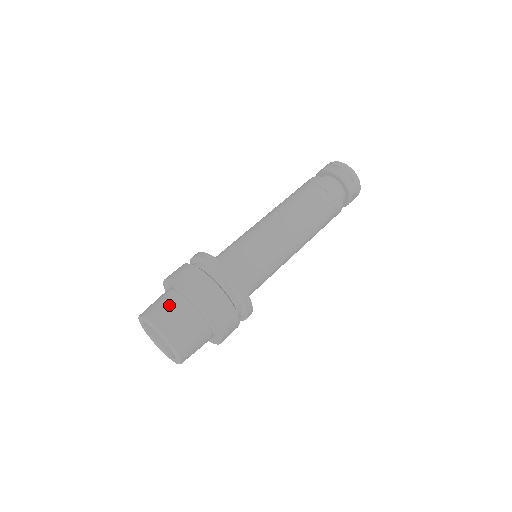
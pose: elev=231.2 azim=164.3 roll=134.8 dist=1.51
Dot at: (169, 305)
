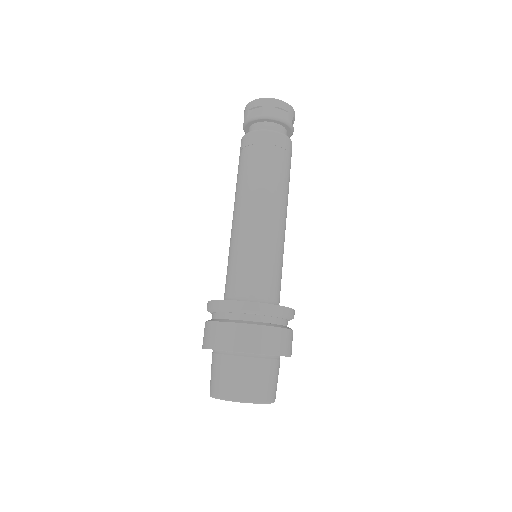
Dot at: (266, 376)
